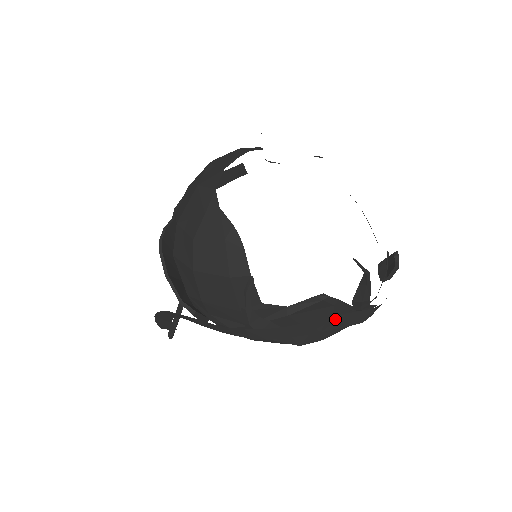
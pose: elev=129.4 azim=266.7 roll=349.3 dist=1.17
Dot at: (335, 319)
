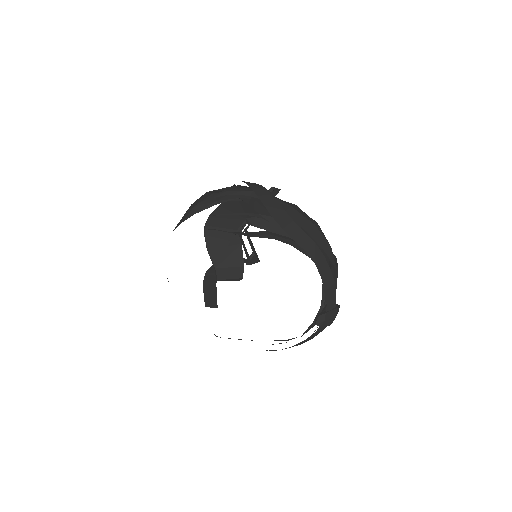
Dot at: occluded
